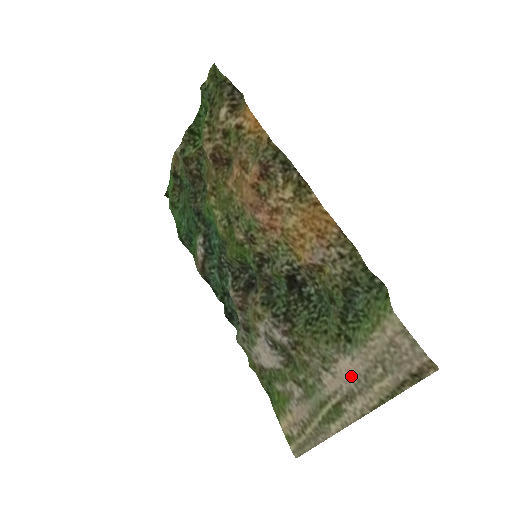
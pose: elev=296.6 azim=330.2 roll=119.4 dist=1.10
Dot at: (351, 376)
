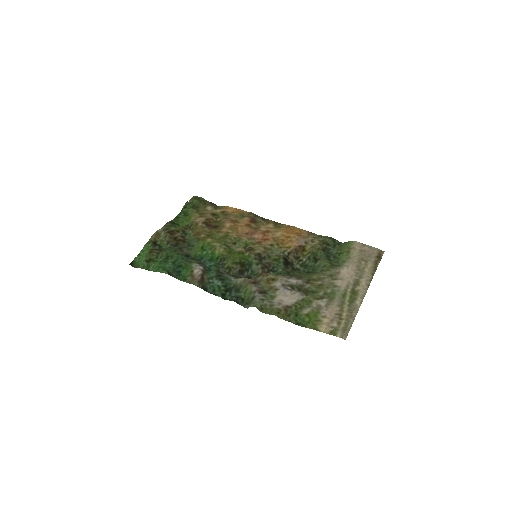
Dot at: (351, 274)
